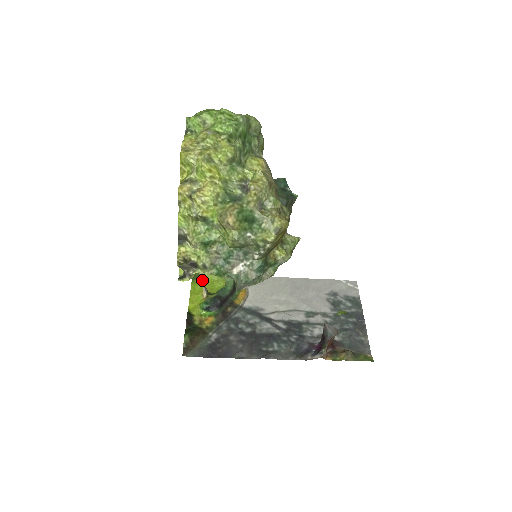
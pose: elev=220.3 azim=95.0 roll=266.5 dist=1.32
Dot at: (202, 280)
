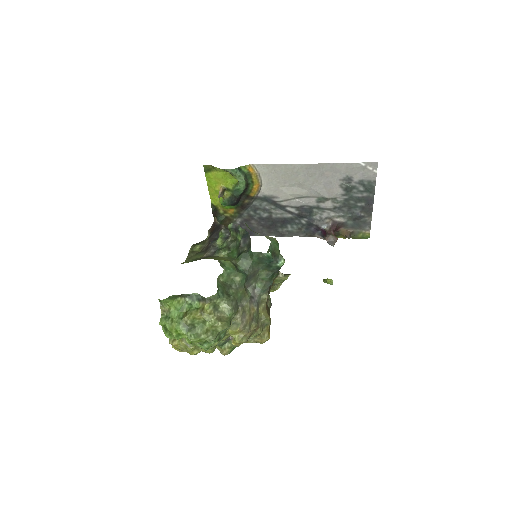
Dot at: (214, 173)
